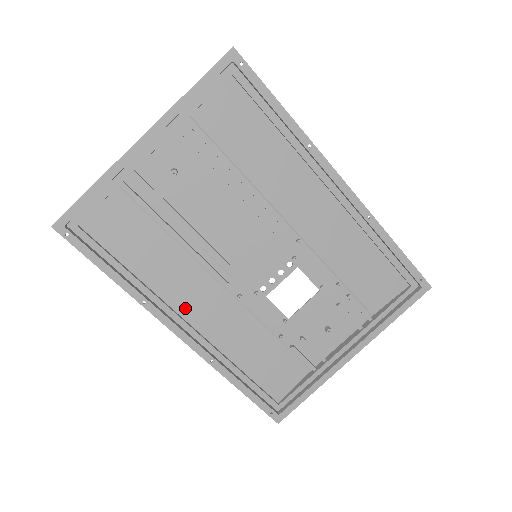
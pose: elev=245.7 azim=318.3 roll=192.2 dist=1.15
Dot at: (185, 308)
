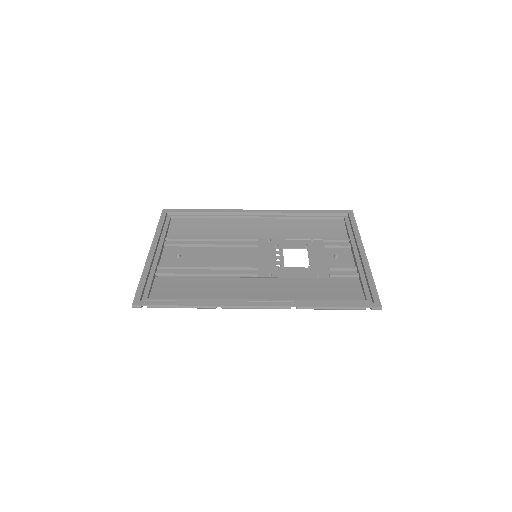
Dot at: (247, 297)
